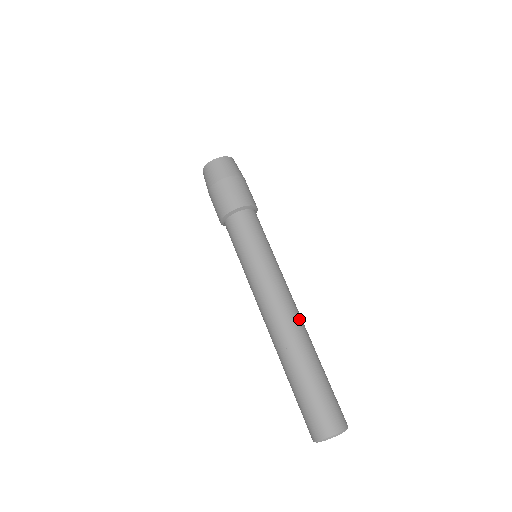
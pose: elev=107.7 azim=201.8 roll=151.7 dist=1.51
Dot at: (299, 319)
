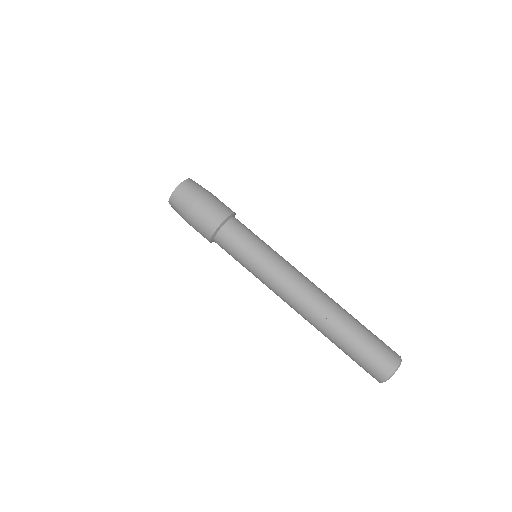
Dot at: (321, 291)
